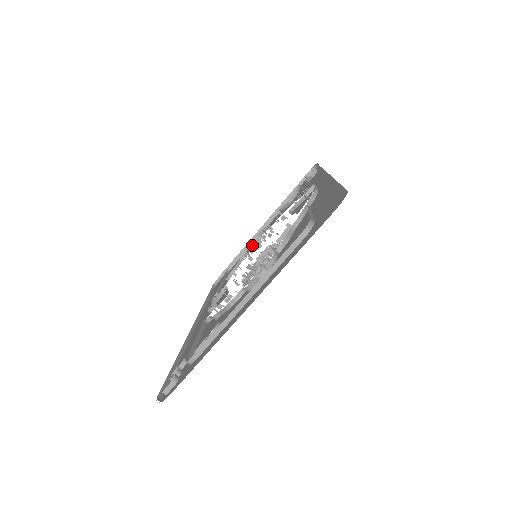
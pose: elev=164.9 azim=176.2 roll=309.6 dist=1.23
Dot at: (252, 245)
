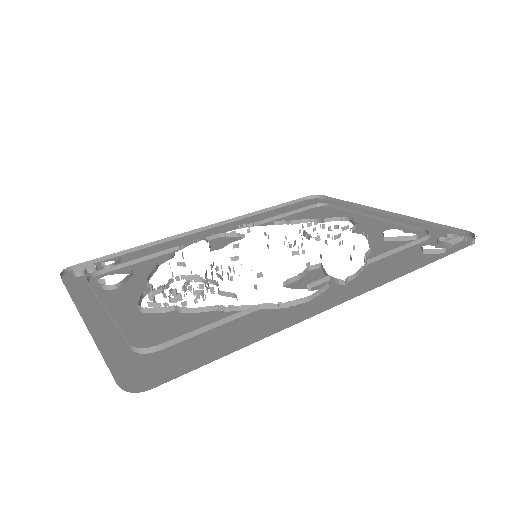
Dot at: (322, 224)
